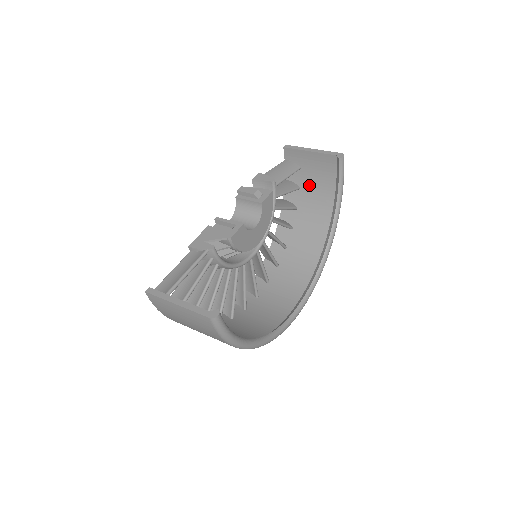
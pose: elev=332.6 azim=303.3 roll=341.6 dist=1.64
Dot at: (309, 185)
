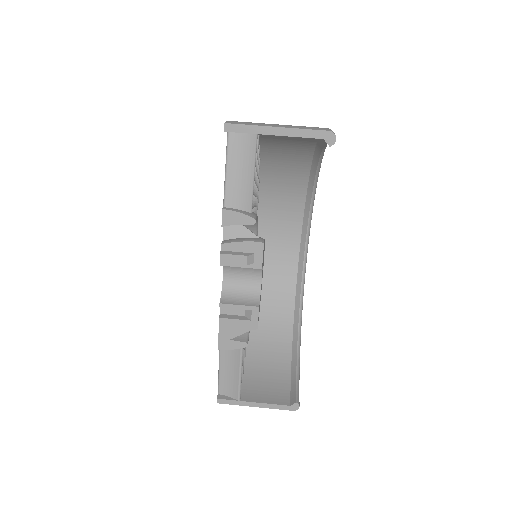
Dot at: (274, 135)
